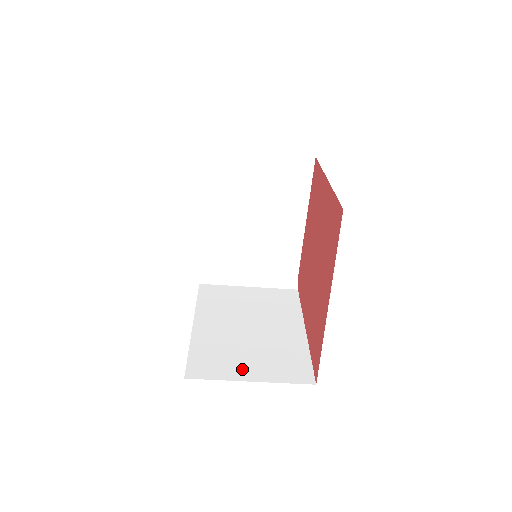
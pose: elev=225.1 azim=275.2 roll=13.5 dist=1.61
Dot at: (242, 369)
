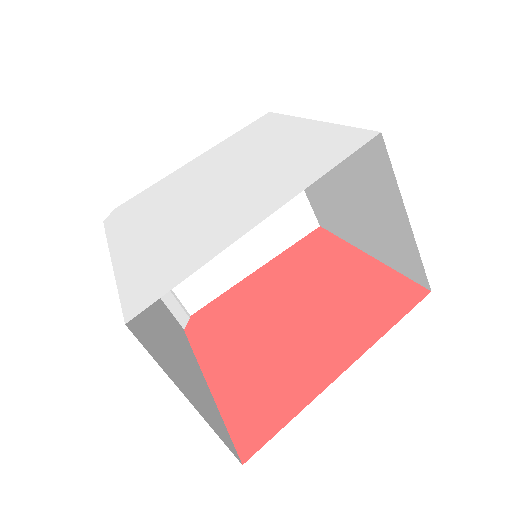
Dot at: (178, 376)
